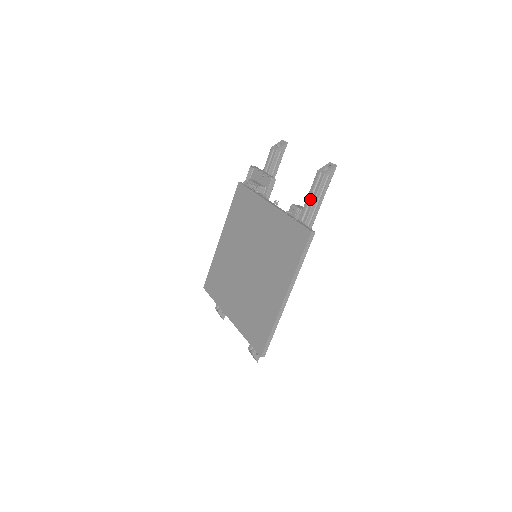
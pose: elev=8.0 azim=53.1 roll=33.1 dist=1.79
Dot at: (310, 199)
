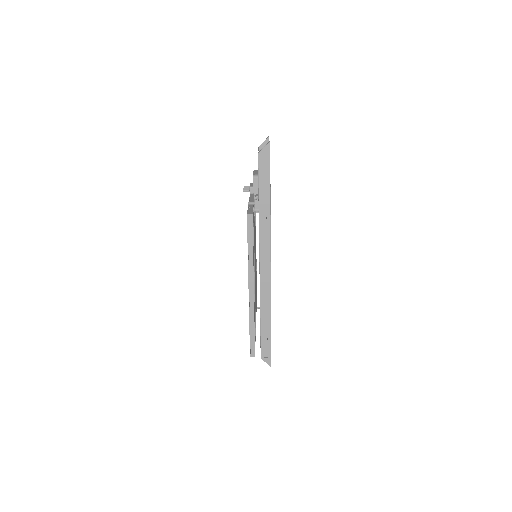
Dot at: occluded
